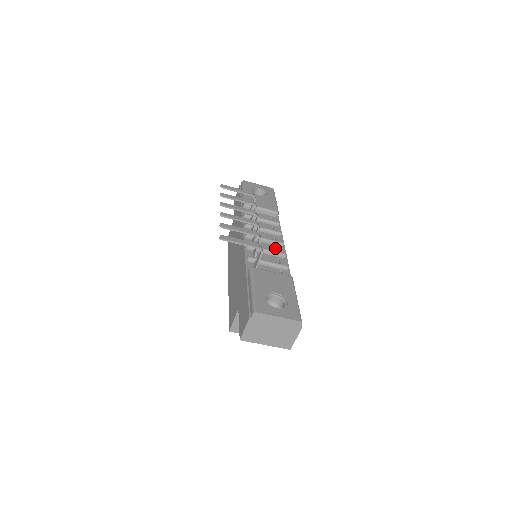
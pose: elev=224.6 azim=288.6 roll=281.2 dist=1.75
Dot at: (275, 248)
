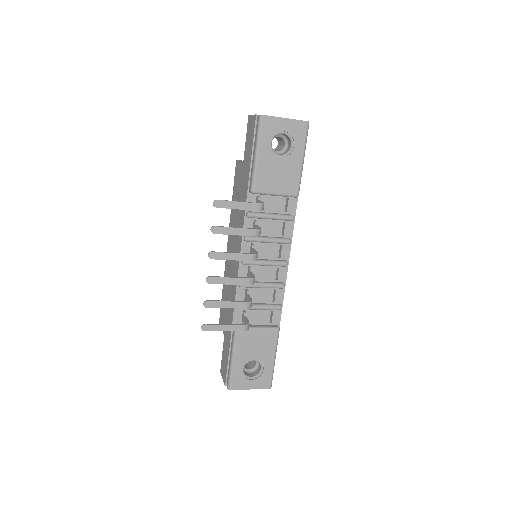
Dot at: (275, 272)
